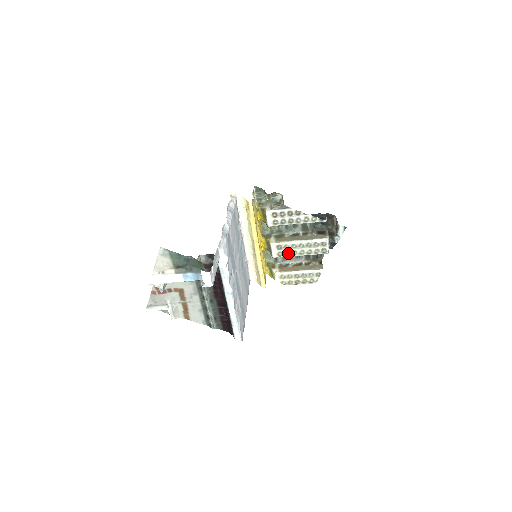
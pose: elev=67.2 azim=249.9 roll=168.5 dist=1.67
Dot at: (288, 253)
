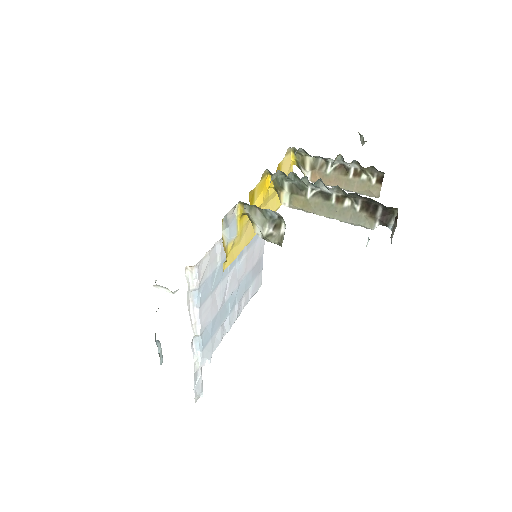
Dot at: occluded
